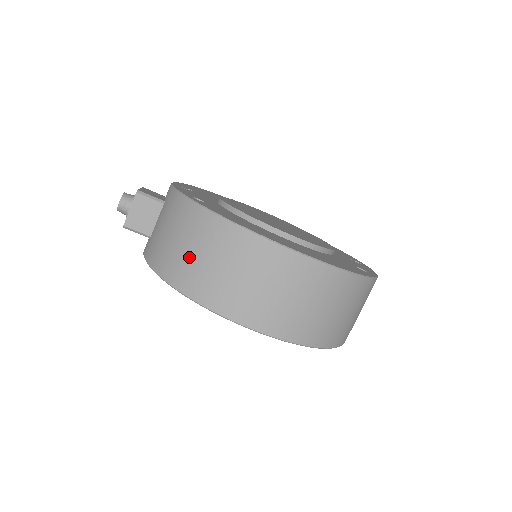
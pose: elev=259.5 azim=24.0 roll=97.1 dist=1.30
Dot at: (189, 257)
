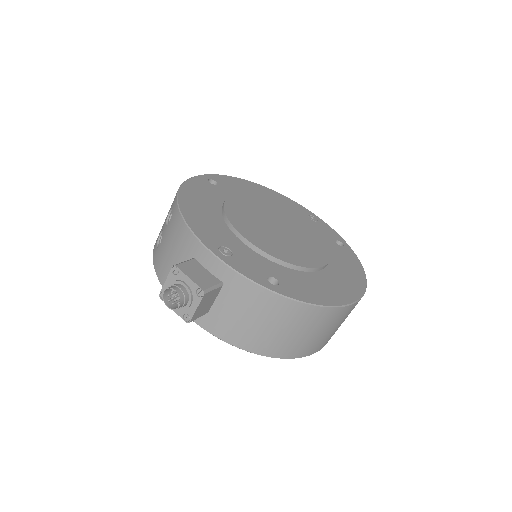
Dot at: (287, 337)
